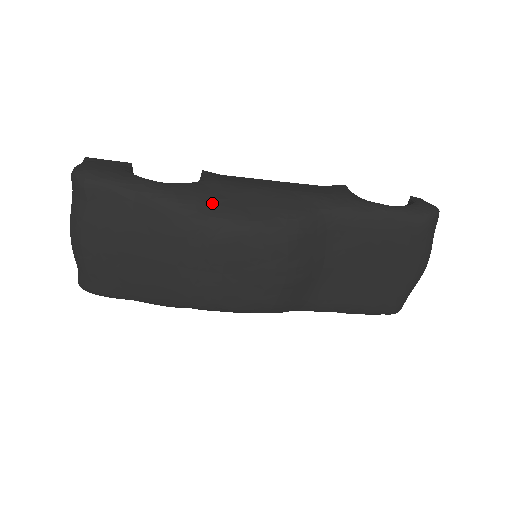
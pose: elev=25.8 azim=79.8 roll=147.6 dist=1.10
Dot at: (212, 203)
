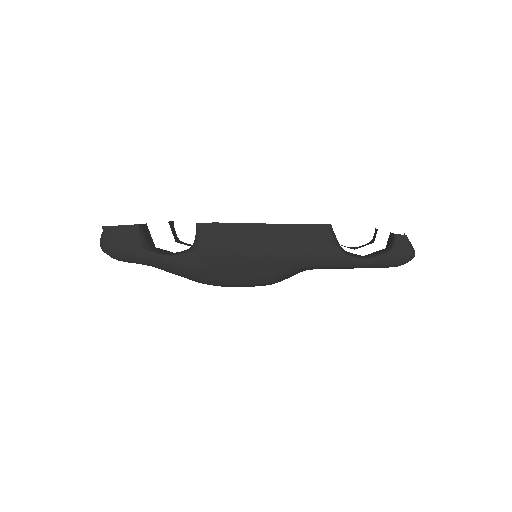
Dot at: (207, 273)
